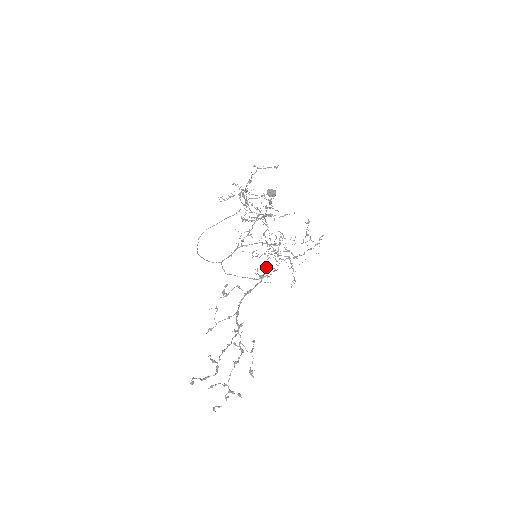
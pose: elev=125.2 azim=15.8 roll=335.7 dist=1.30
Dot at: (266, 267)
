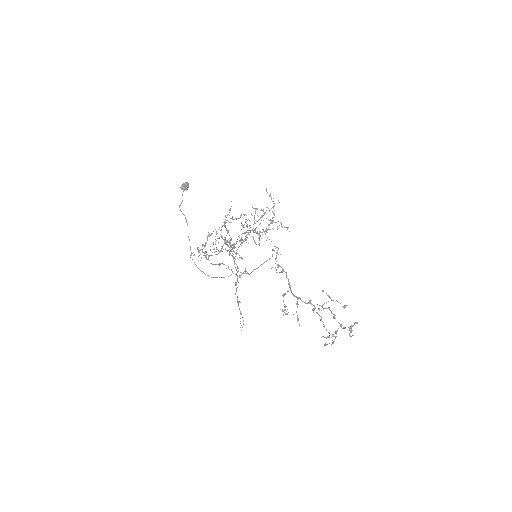
Dot at: occluded
